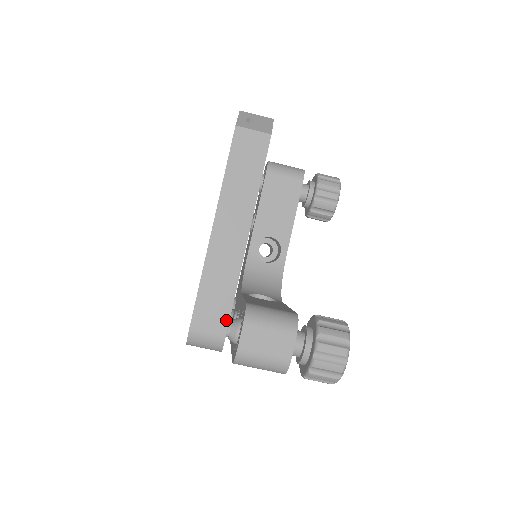
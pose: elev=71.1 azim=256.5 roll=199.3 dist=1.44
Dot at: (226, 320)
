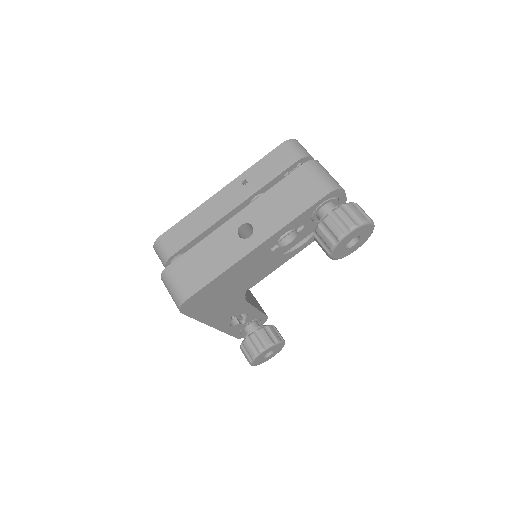
Dot at: occluded
